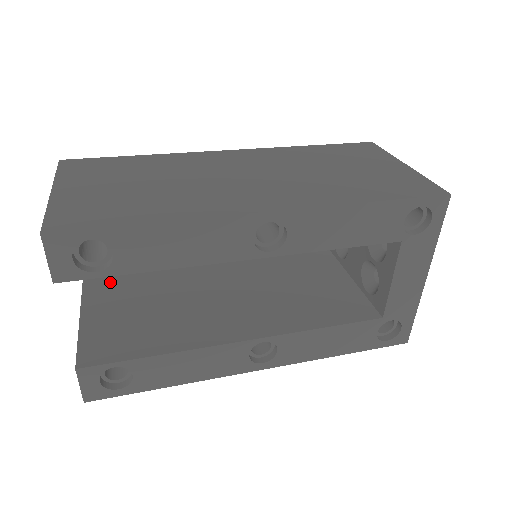
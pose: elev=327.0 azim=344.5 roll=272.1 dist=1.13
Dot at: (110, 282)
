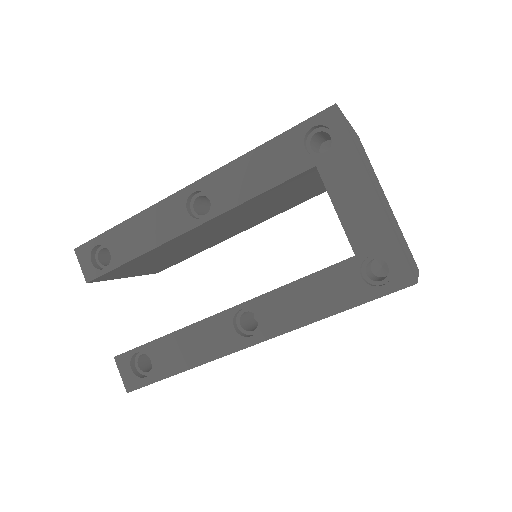
Dot at: occluded
